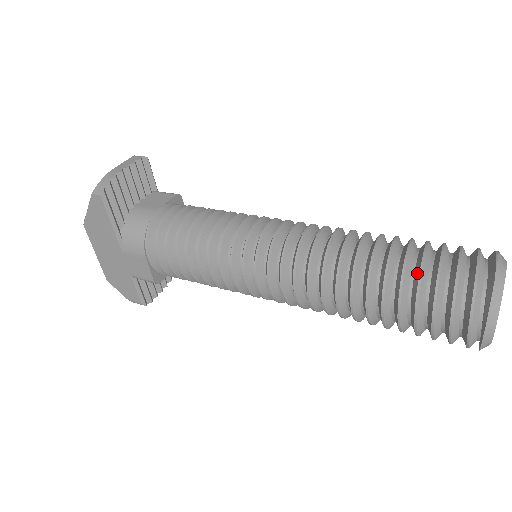
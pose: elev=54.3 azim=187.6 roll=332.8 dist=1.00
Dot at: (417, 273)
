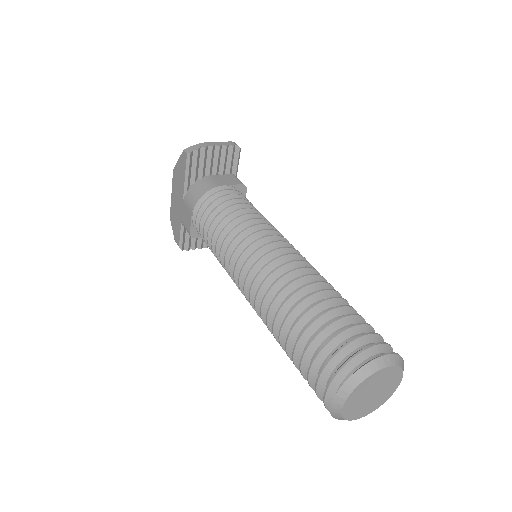
Dot at: (323, 327)
